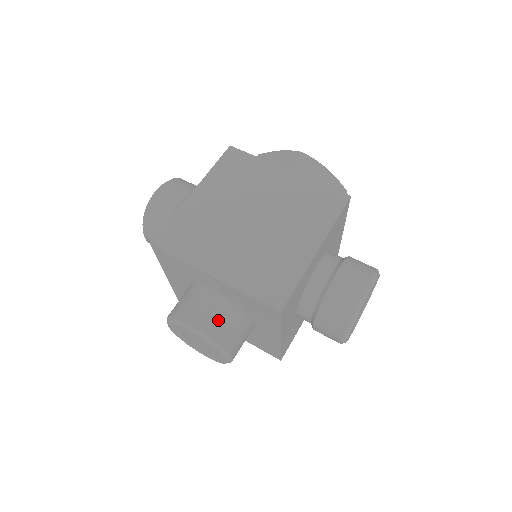
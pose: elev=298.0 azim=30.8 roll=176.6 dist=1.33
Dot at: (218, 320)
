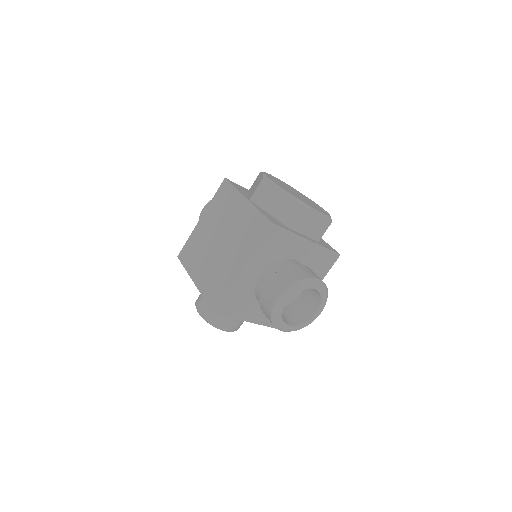
Dot at: occluded
